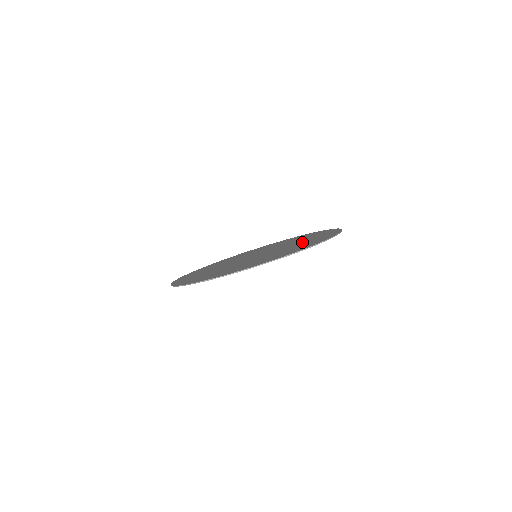
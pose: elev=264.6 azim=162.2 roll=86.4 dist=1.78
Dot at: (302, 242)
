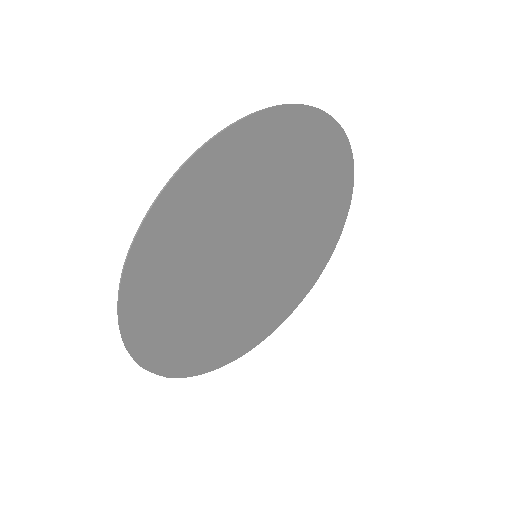
Dot at: (310, 232)
